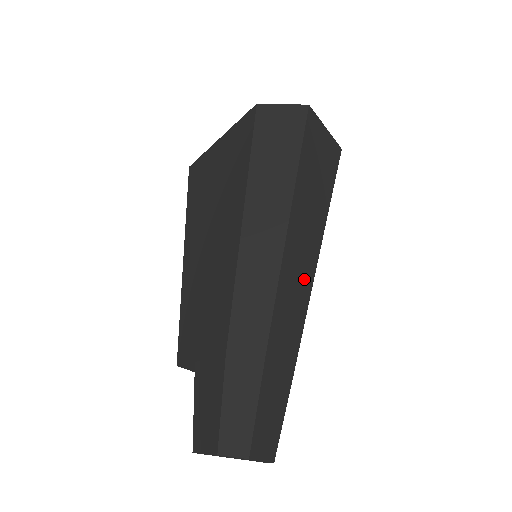
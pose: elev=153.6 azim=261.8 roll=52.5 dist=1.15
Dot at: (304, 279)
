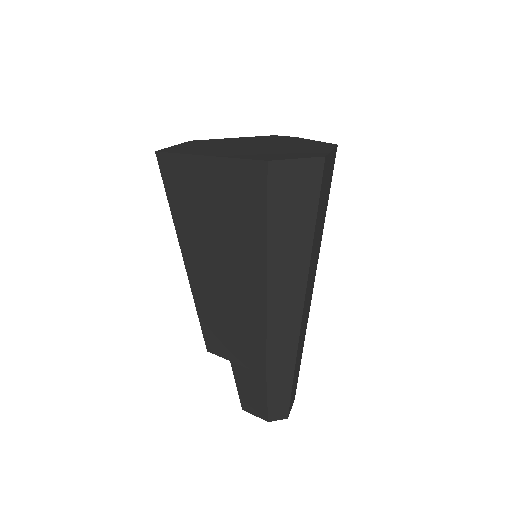
Dot at: (310, 294)
